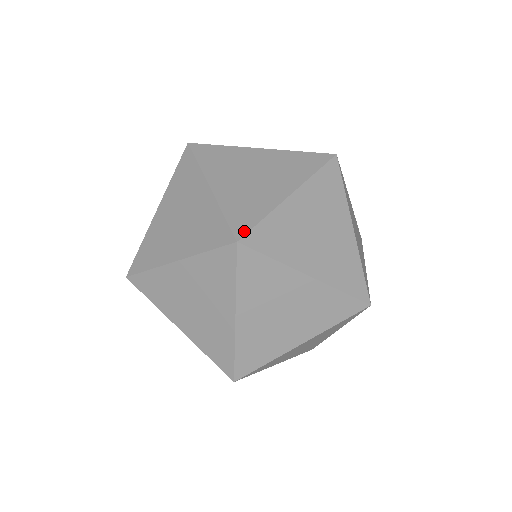
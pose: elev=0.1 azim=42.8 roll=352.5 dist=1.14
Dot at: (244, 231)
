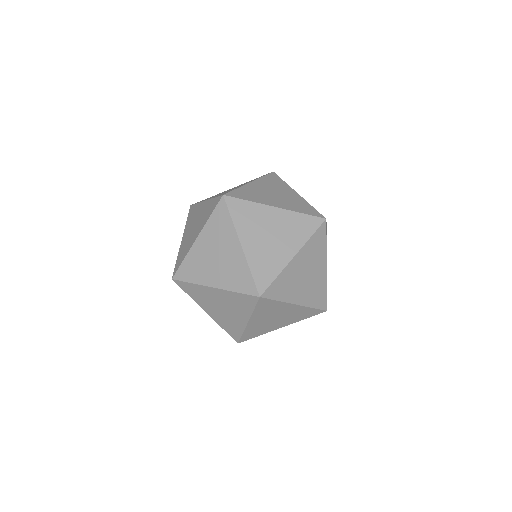
Dot at: occluded
